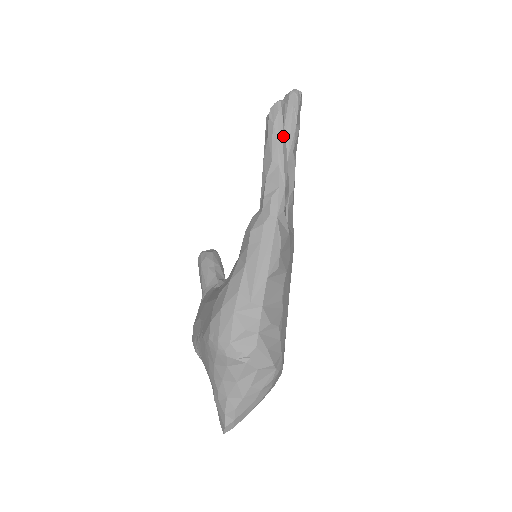
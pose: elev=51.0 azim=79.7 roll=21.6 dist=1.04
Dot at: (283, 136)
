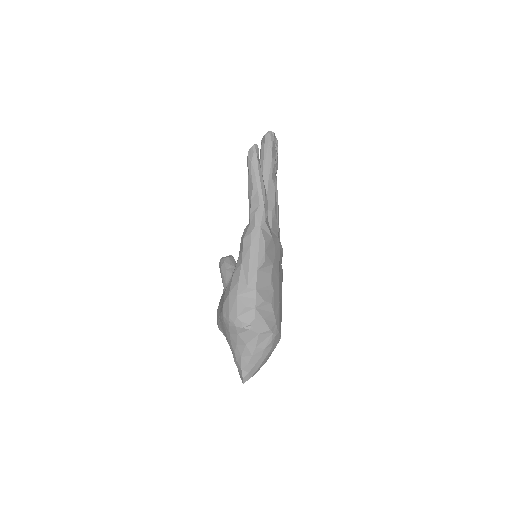
Dot at: (259, 169)
